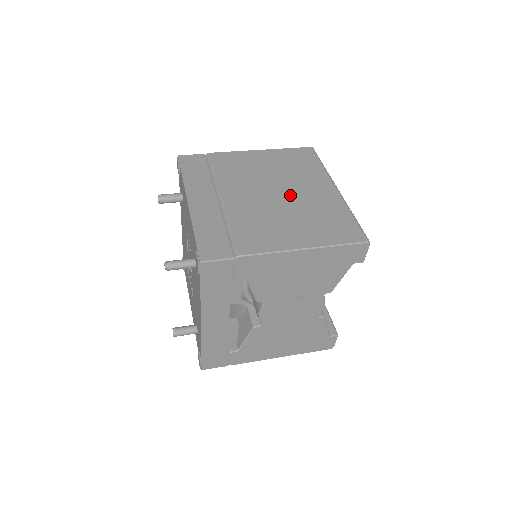
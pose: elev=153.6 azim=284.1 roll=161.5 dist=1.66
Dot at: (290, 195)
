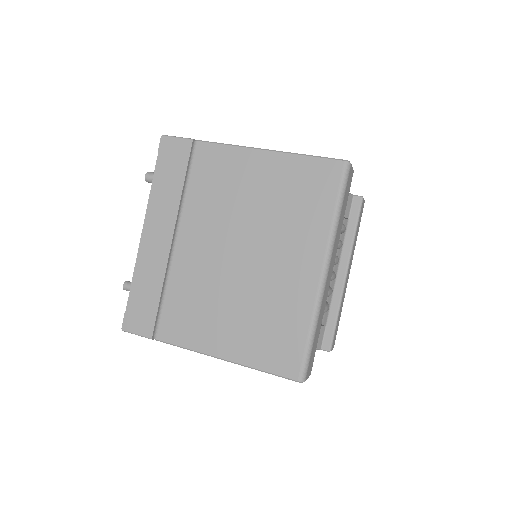
Dot at: (254, 265)
